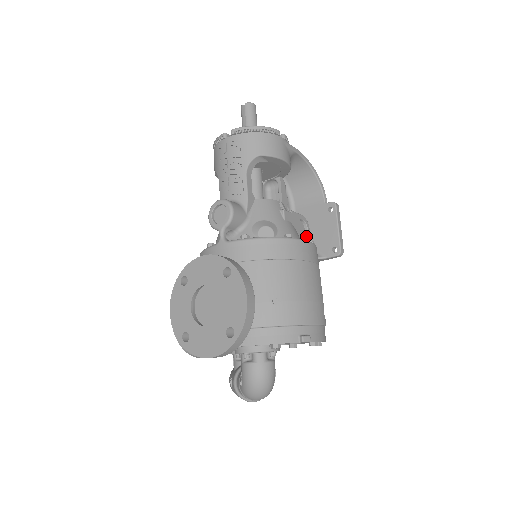
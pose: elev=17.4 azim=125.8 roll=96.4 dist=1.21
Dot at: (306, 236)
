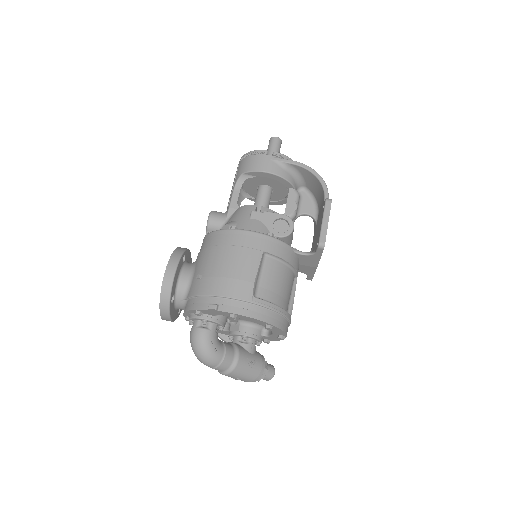
Dot at: (284, 232)
